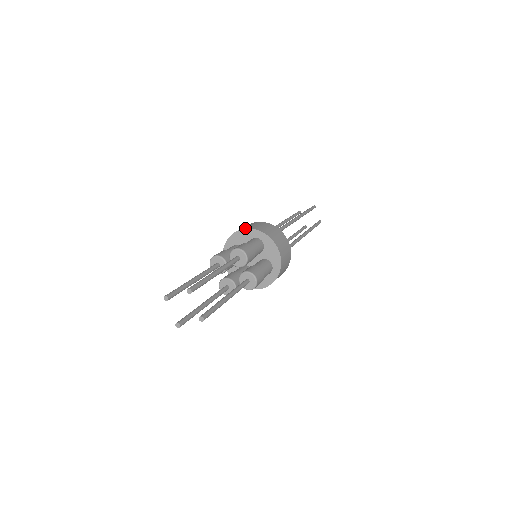
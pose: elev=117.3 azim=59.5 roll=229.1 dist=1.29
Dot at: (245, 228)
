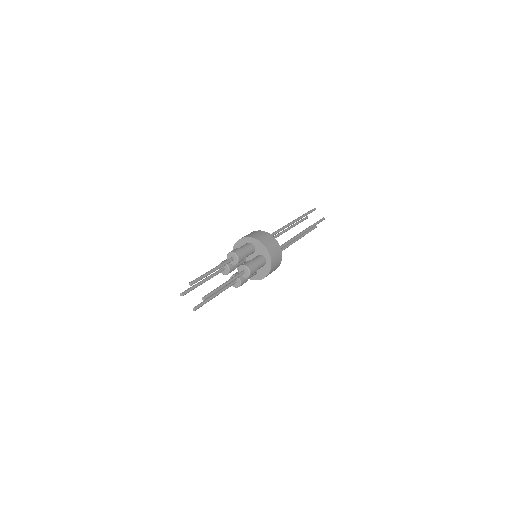
Dot at: (267, 249)
